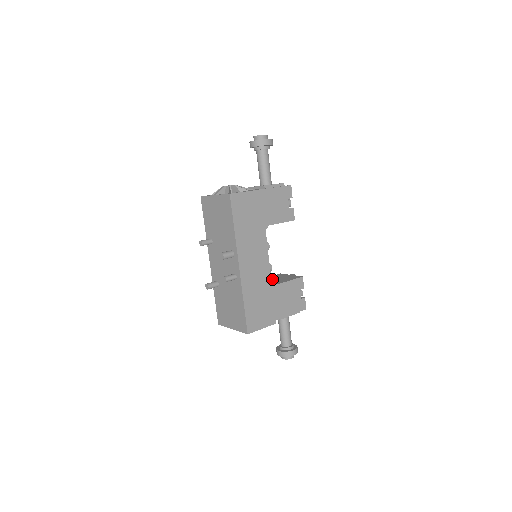
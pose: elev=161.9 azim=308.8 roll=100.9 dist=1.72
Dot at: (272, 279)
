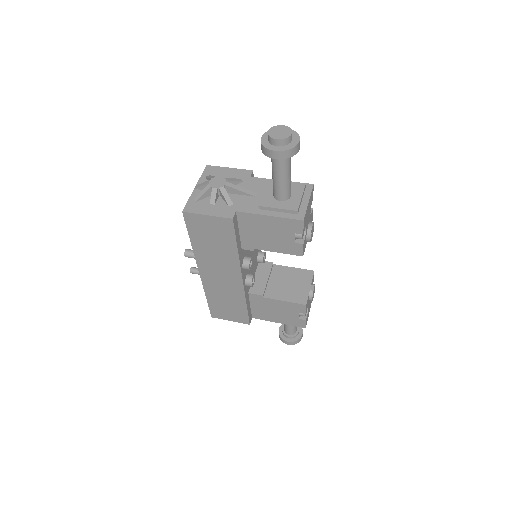
Dot at: (283, 278)
